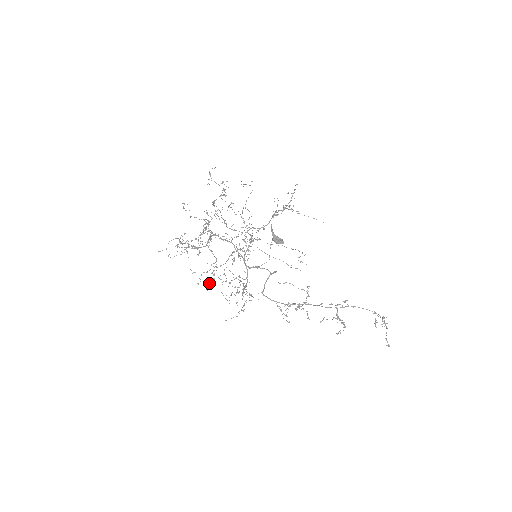
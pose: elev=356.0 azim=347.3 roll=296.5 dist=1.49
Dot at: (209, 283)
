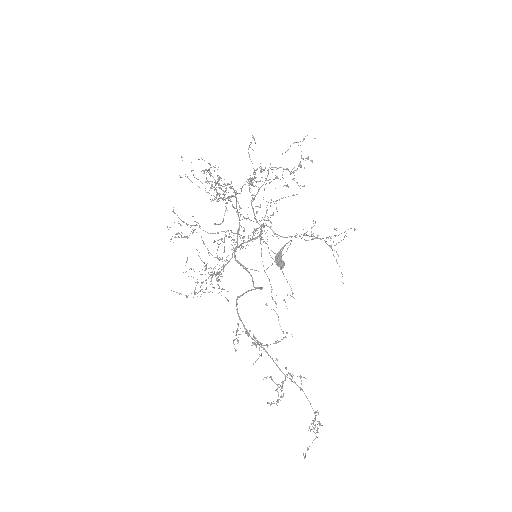
Dot at: (181, 237)
